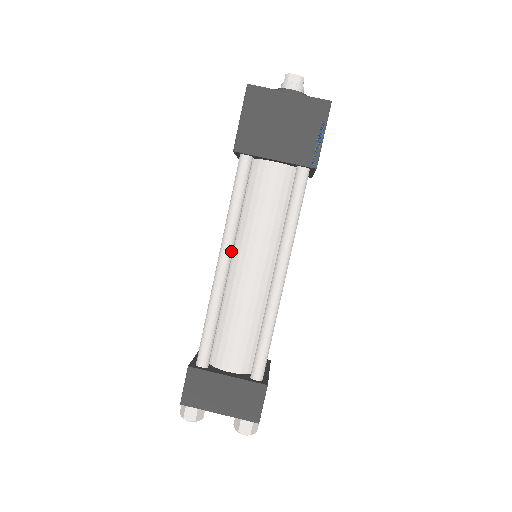
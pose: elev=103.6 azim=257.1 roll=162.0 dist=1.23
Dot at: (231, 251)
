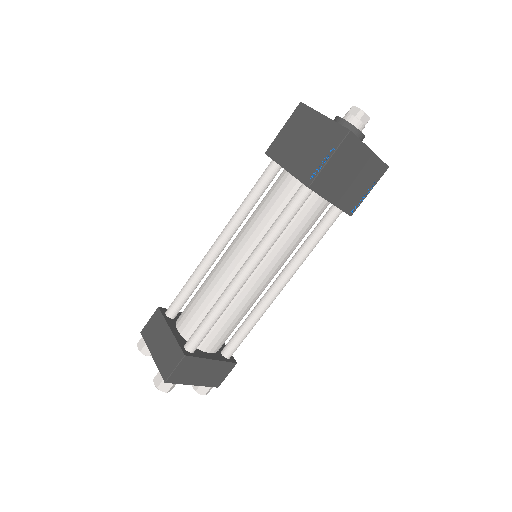
Dot at: (228, 235)
